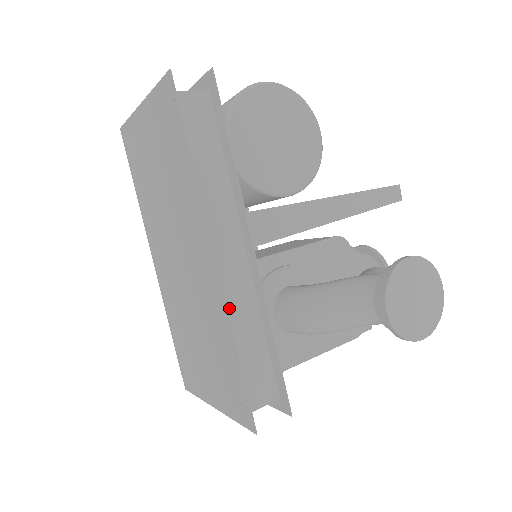
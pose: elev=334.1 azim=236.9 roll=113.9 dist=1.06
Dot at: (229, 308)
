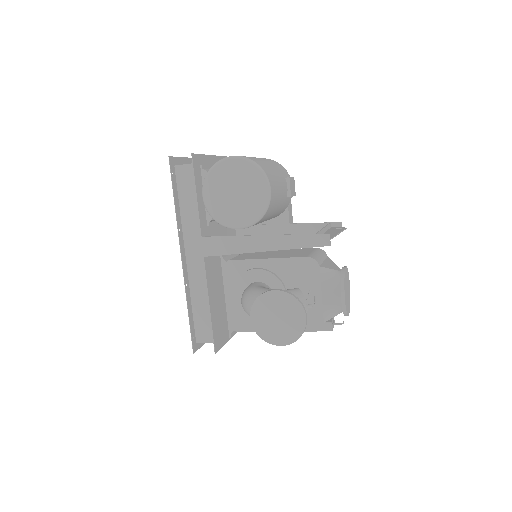
Dot at: (193, 285)
